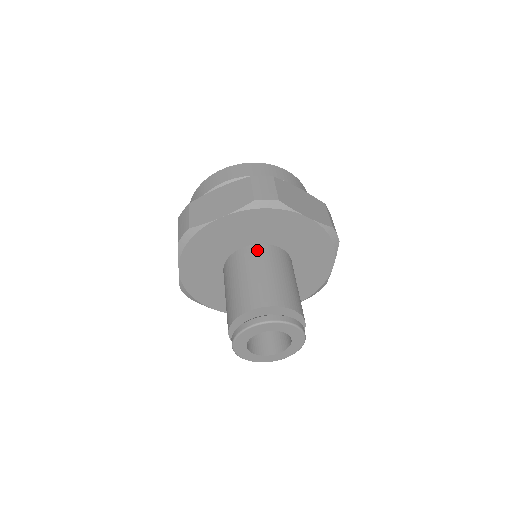
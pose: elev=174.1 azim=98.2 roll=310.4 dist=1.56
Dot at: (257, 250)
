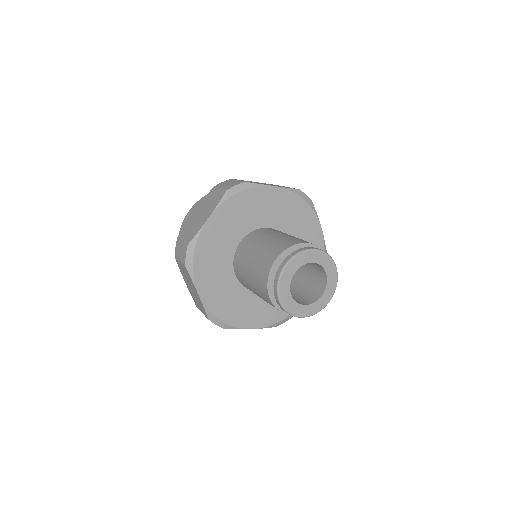
Dot at: occluded
